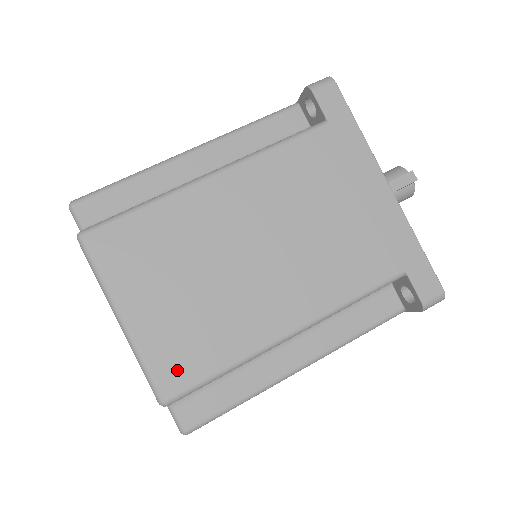
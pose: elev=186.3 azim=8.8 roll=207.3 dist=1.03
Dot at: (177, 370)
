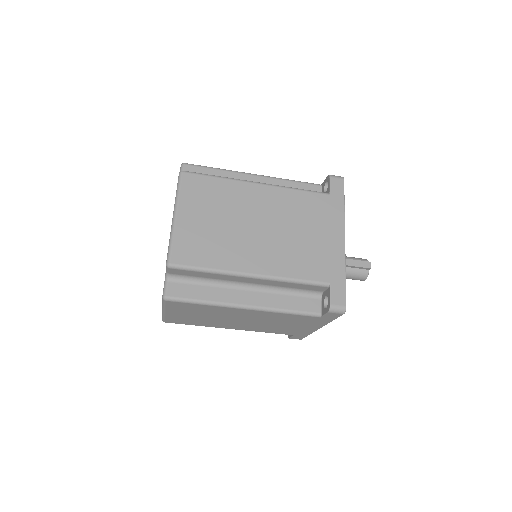
Dot at: (186, 254)
